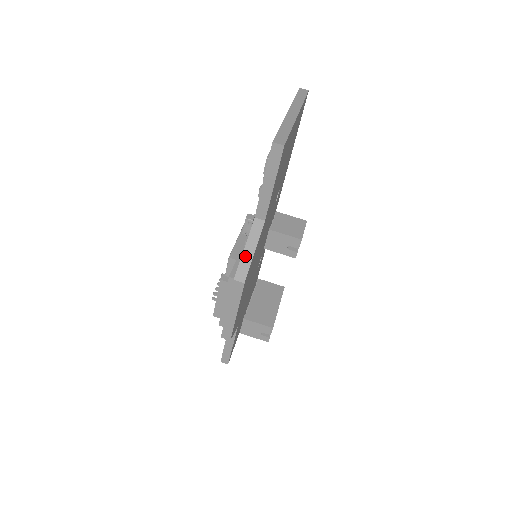
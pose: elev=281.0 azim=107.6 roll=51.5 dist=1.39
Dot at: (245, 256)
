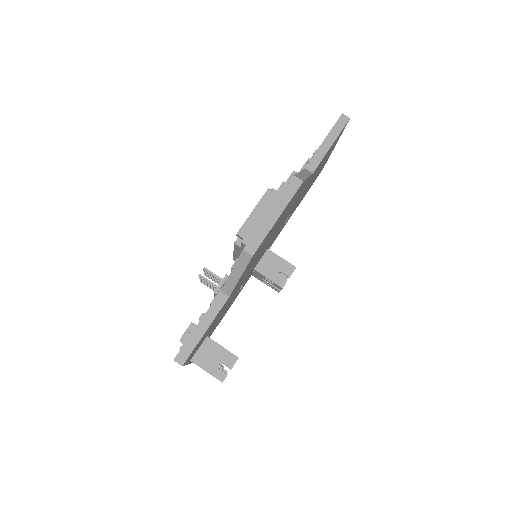
Dot at: (301, 174)
